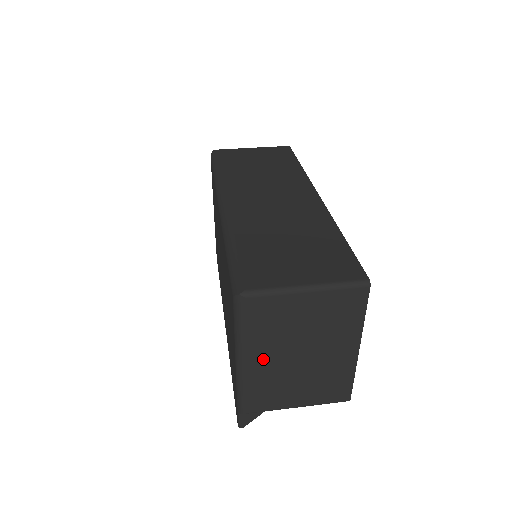
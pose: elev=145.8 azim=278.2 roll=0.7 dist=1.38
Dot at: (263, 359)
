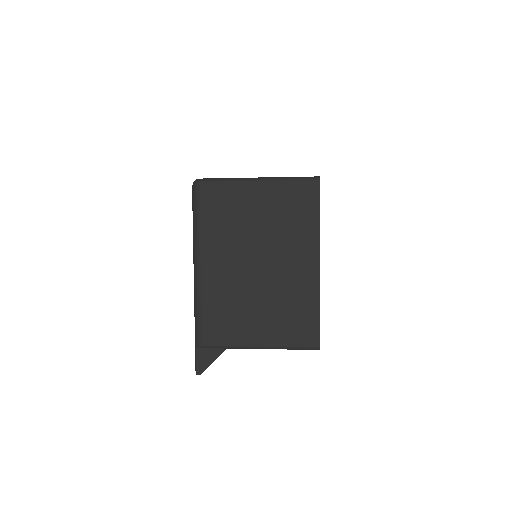
Dot at: (218, 265)
